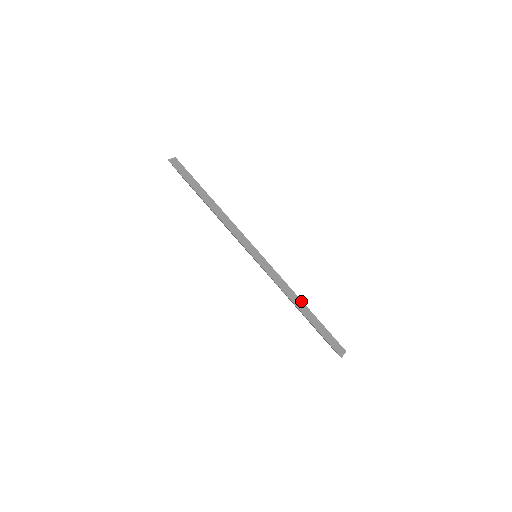
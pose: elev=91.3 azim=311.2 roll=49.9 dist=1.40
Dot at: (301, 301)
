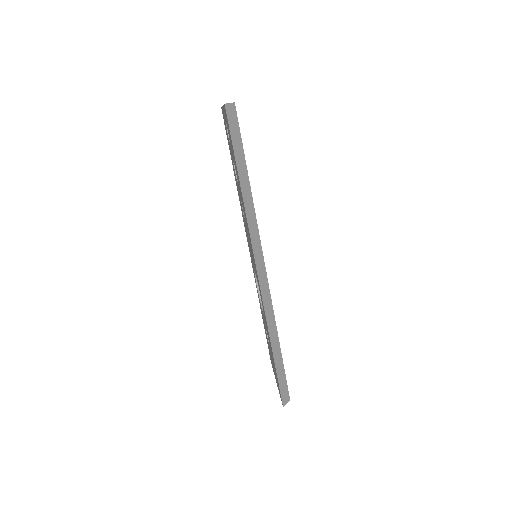
Dot at: (278, 338)
